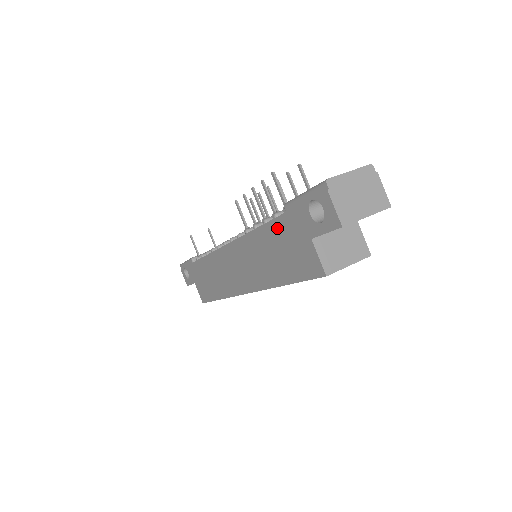
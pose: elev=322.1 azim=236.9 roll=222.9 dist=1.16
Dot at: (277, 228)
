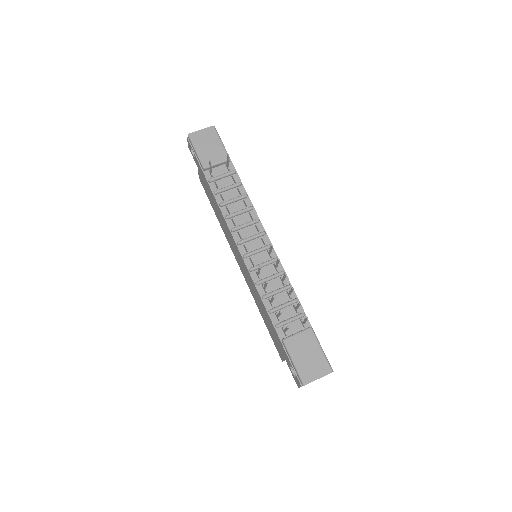
Dot at: (274, 329)
